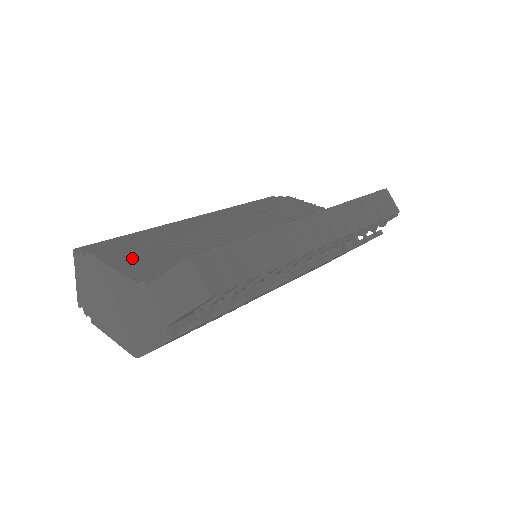
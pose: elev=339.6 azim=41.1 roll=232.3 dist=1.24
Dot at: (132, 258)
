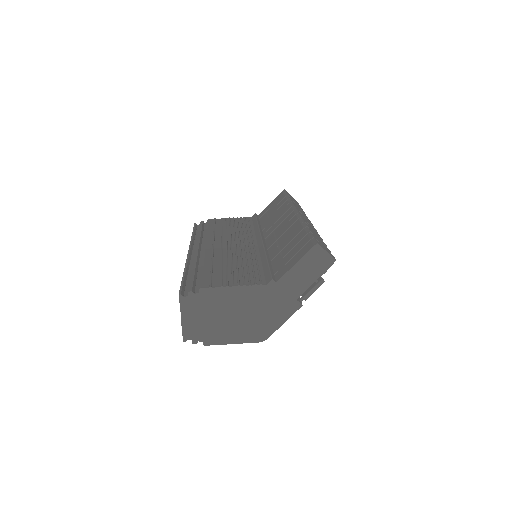
Dot at: (230, 279)
